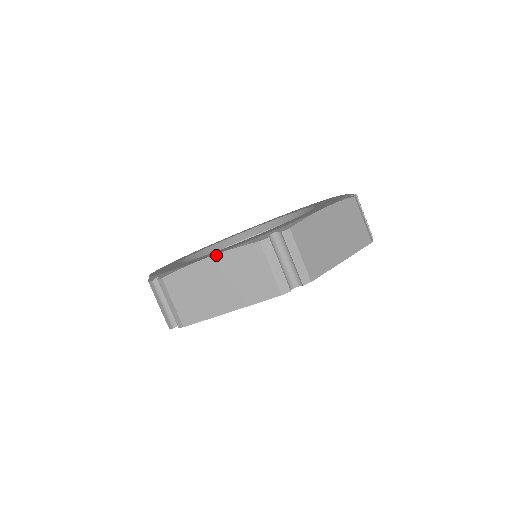
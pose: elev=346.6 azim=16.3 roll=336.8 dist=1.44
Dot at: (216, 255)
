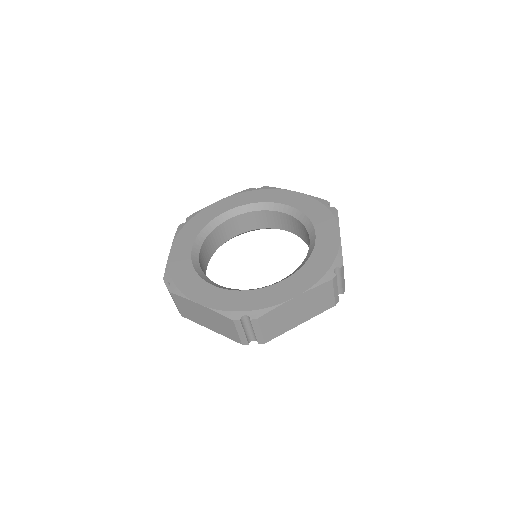
Dot at: (205, 307)
